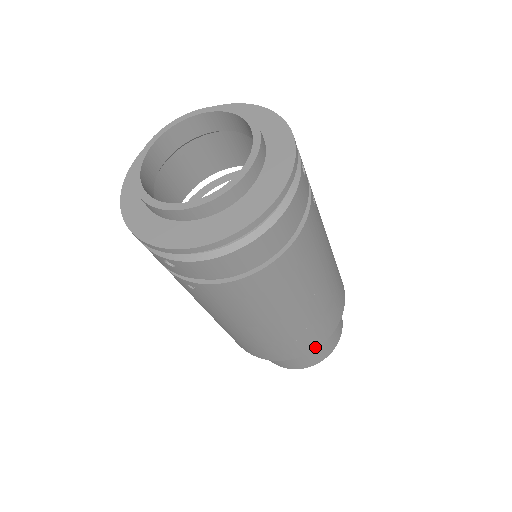
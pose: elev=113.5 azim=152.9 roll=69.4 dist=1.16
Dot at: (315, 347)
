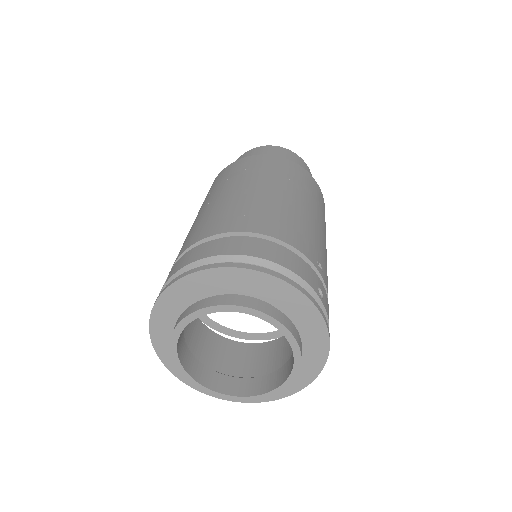
Dot at: occluded
